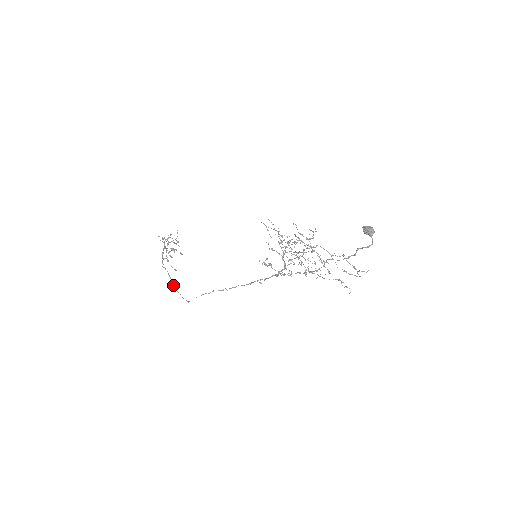
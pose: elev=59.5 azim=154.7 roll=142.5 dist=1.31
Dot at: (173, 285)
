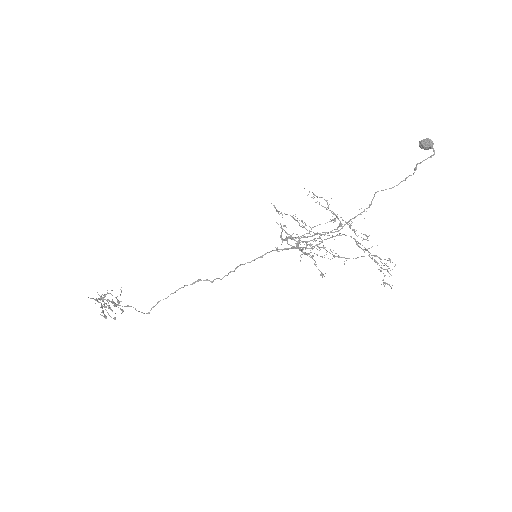
Dot at: occluded
